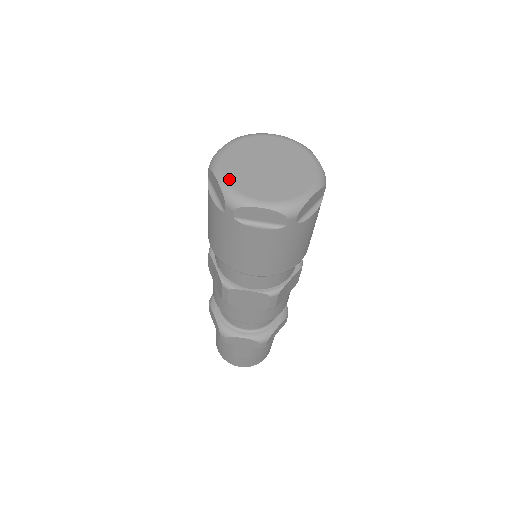
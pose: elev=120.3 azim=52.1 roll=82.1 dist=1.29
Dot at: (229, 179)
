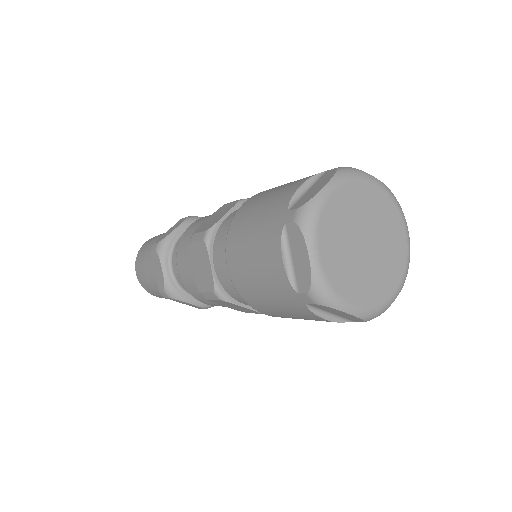
Dot at: (324, 261)
